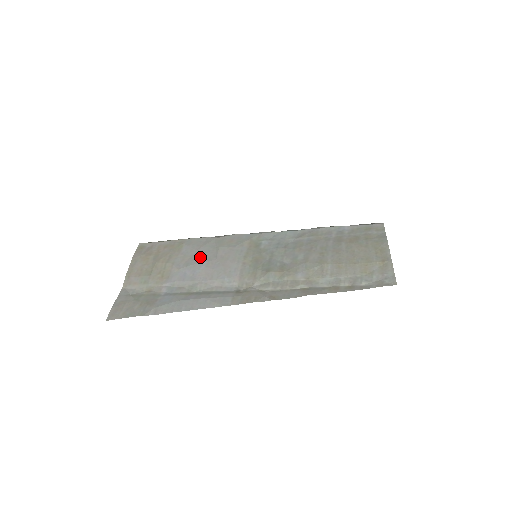
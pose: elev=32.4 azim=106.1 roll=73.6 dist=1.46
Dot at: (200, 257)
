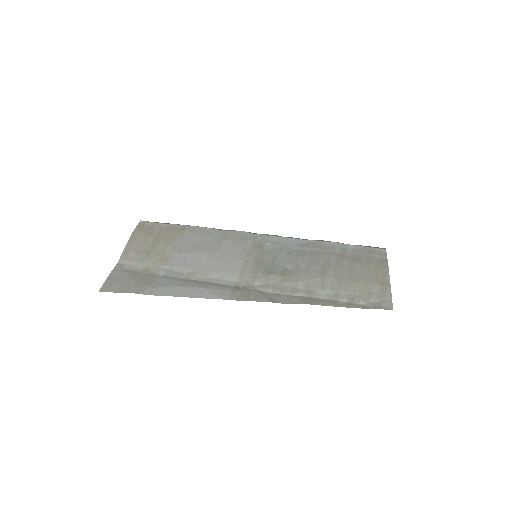
Dot at: (202, 246)
